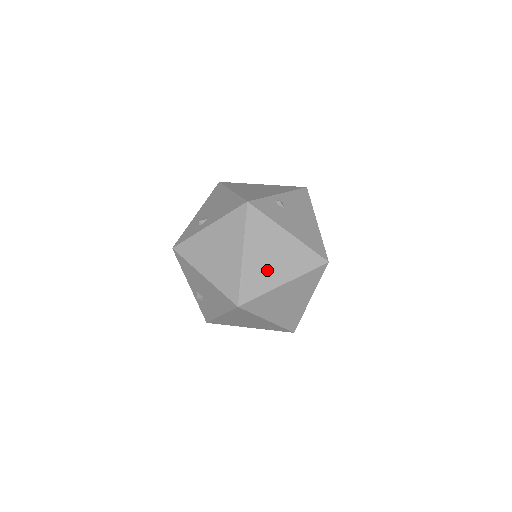
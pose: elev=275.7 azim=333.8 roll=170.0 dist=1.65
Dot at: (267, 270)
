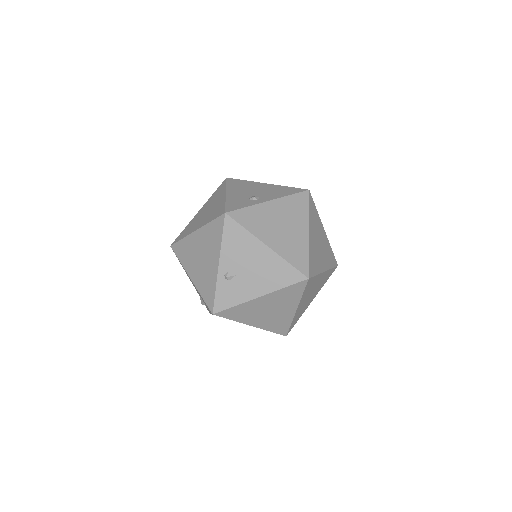
Dot at: (276, 316)
